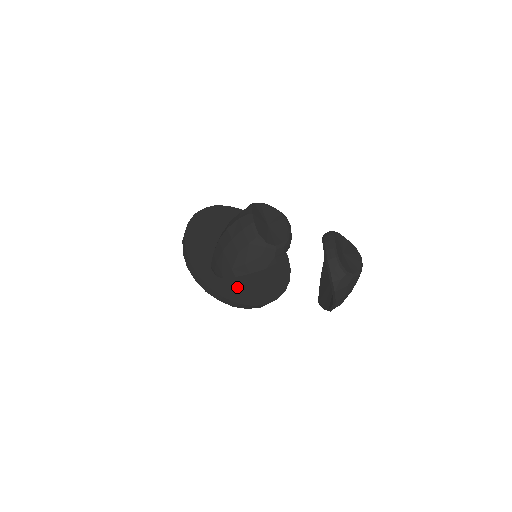
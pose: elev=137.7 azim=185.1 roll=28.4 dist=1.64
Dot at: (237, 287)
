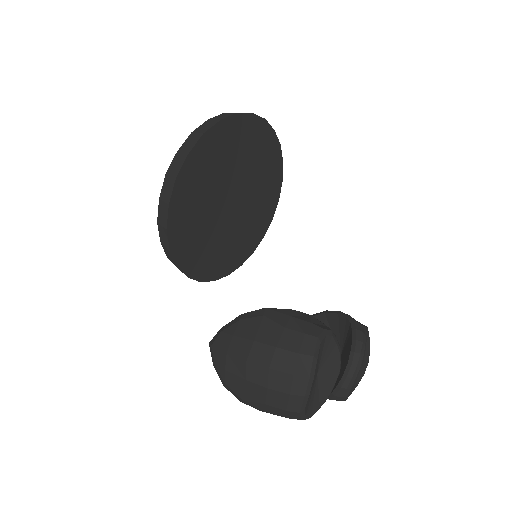
Dot at: (208, 259)
